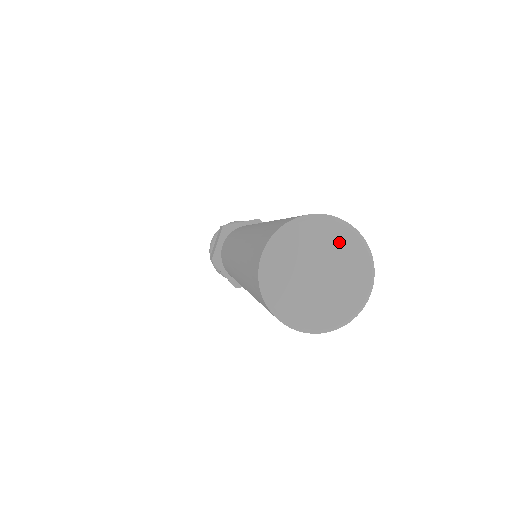
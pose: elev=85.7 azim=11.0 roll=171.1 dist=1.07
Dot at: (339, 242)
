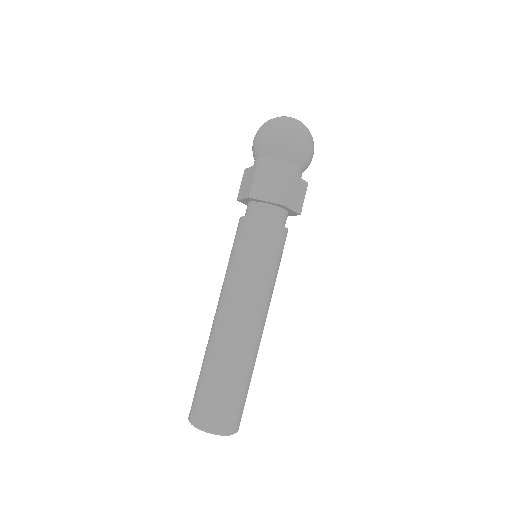
Dot at: occluded
